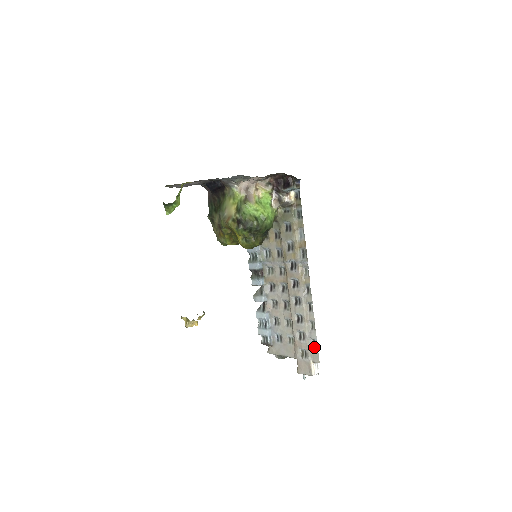
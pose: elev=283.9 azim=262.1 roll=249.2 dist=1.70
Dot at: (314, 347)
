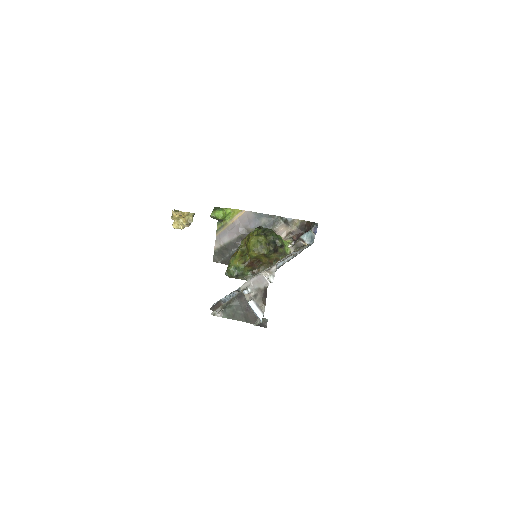
Dot at: occluded
